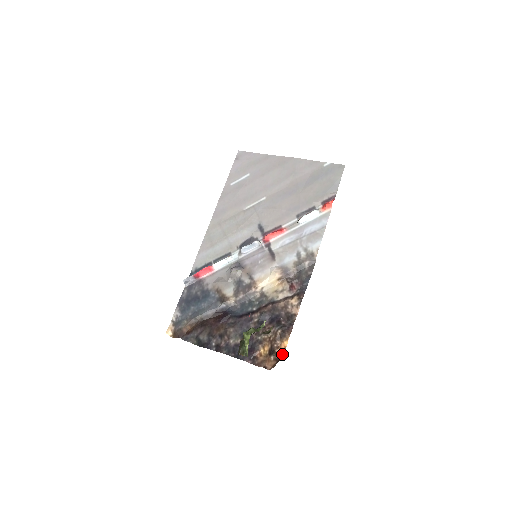
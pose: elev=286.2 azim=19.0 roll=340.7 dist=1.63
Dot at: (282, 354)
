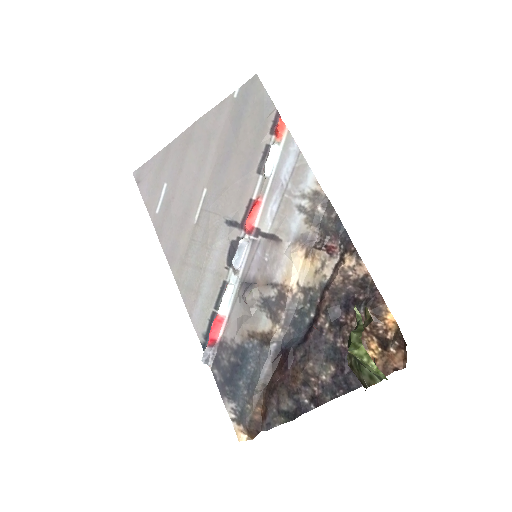
Dot at: (400, 334)
